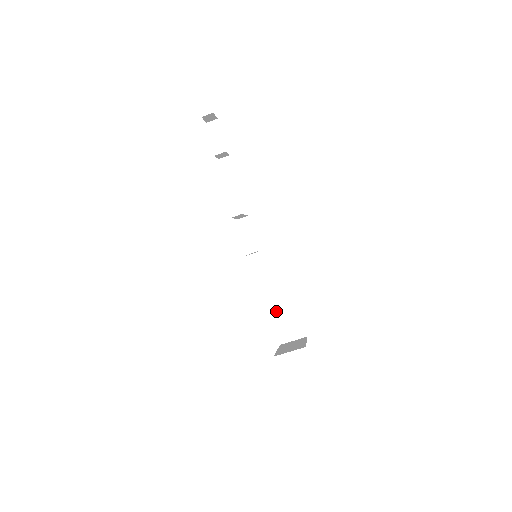
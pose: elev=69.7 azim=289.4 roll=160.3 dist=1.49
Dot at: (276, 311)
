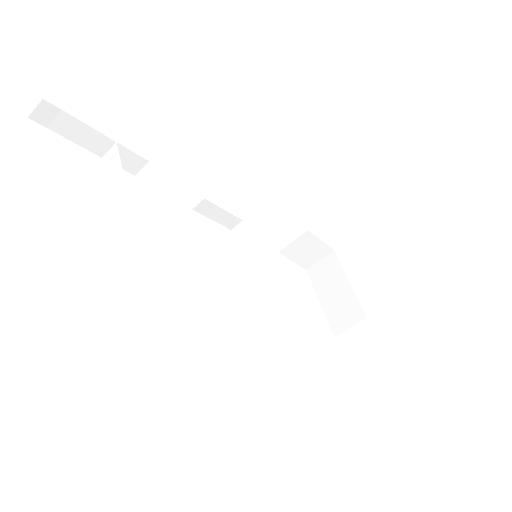
Dot at: (289, 250)
